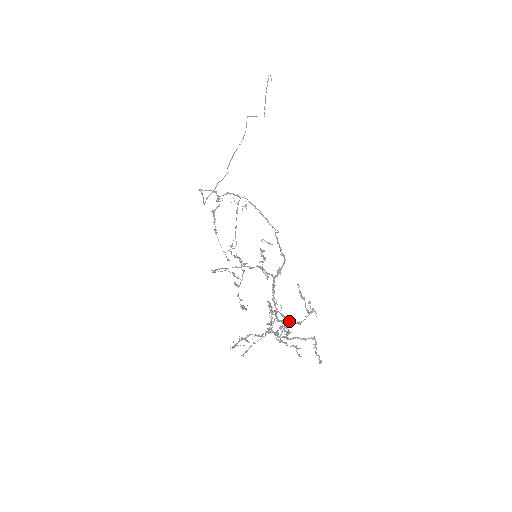
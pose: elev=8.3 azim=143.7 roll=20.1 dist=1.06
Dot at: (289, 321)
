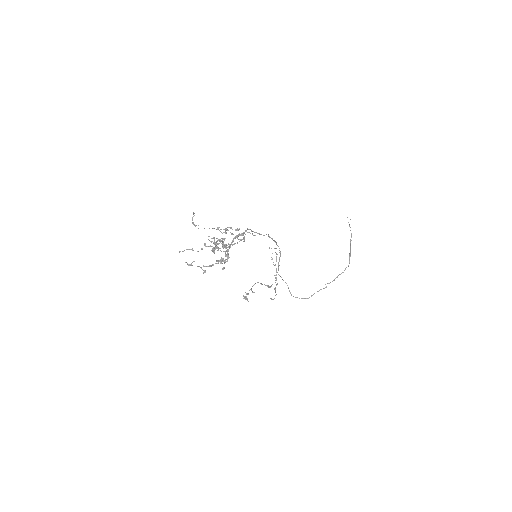
Dot at: (225, 246)
